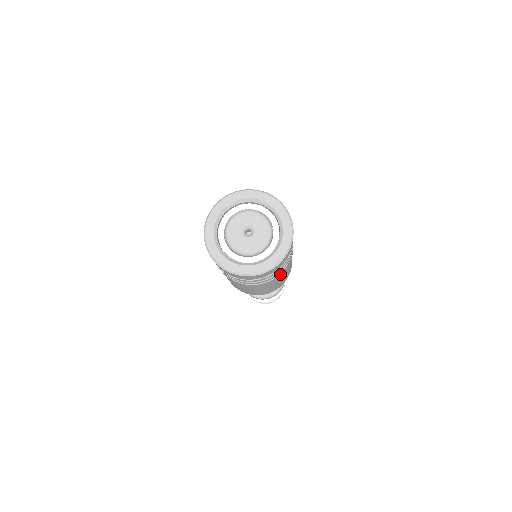
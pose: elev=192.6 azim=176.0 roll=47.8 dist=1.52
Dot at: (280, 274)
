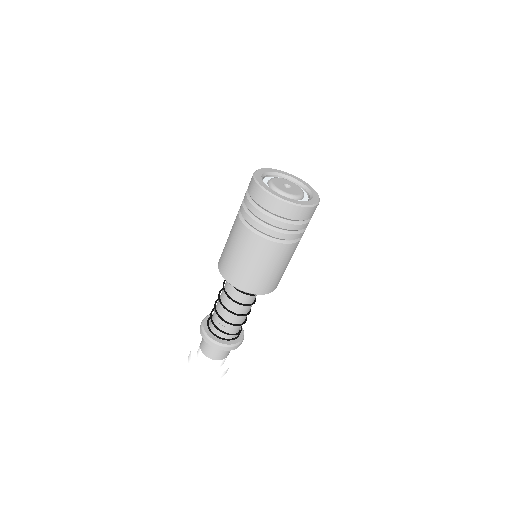
Dot at: (275, 245)
